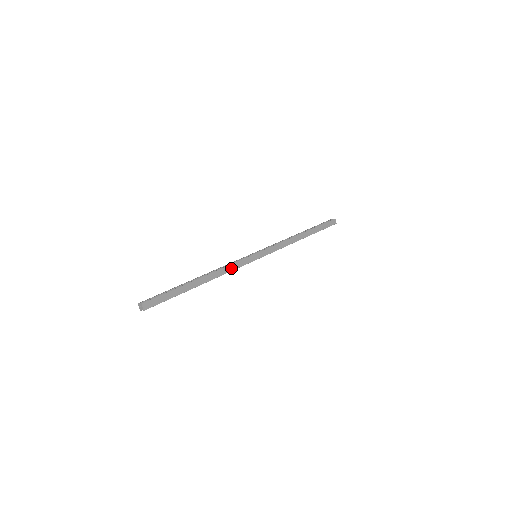
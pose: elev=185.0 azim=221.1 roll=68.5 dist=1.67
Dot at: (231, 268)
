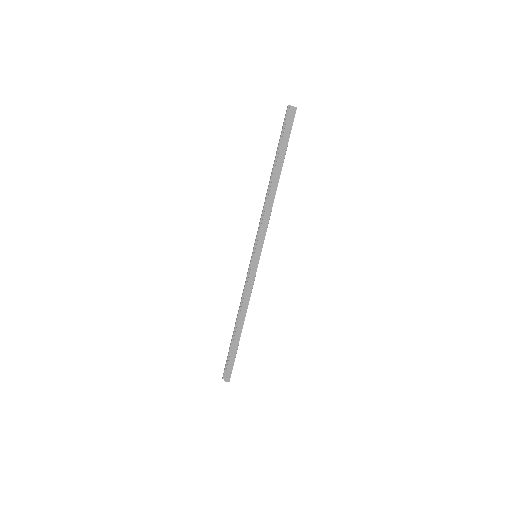
Dot at: (248, 293)
